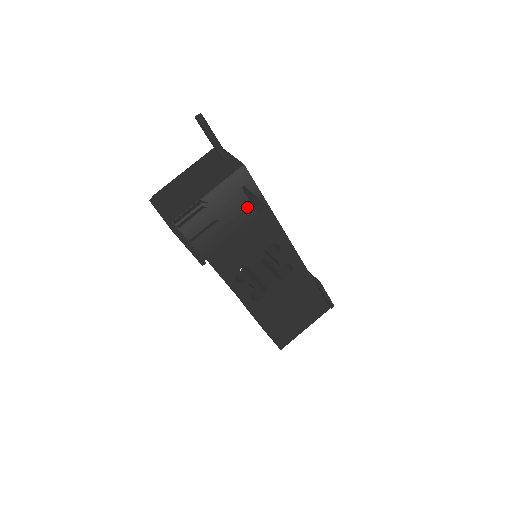
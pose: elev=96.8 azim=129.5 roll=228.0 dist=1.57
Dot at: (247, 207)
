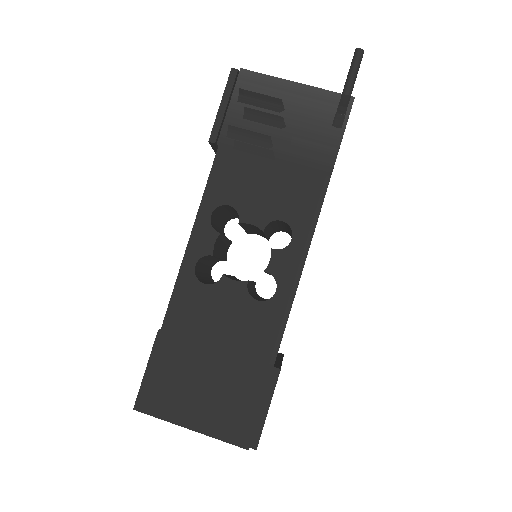
Dot at: (312, 145)
